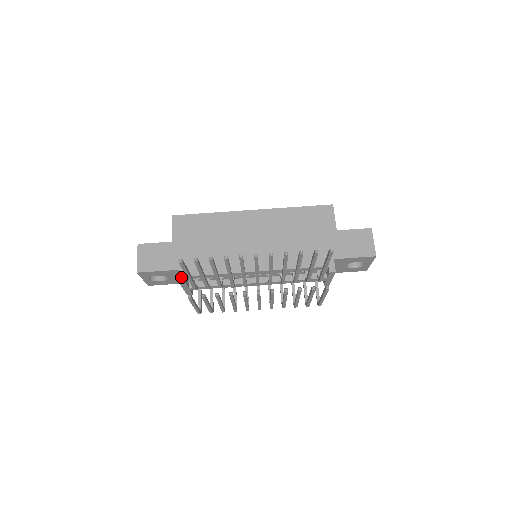
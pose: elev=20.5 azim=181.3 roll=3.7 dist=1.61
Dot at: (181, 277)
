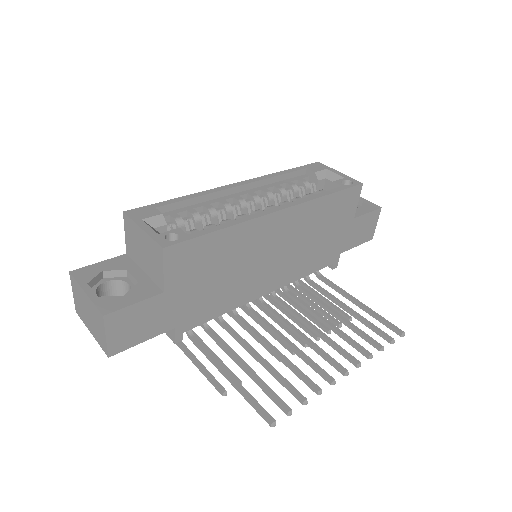
Dot at: (178, 336)
